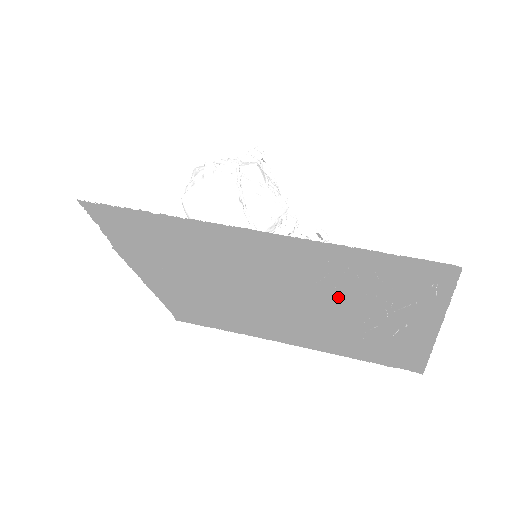
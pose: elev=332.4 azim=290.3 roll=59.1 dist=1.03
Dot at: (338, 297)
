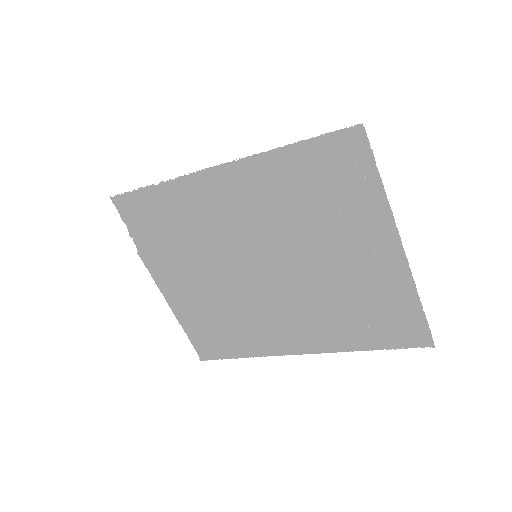
Dot at: (304, 232)
